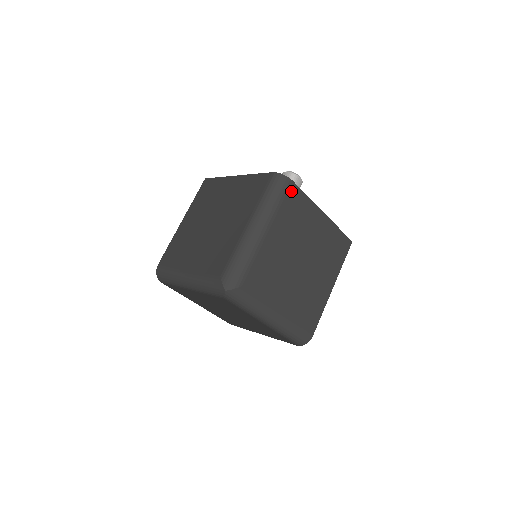
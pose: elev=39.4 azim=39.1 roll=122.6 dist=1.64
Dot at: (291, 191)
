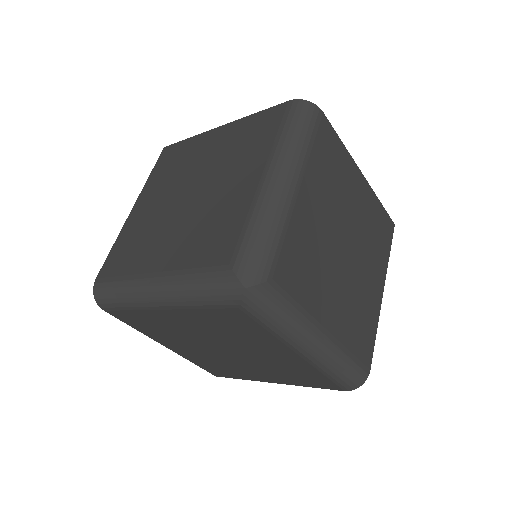
Dot at: (322, 128)
